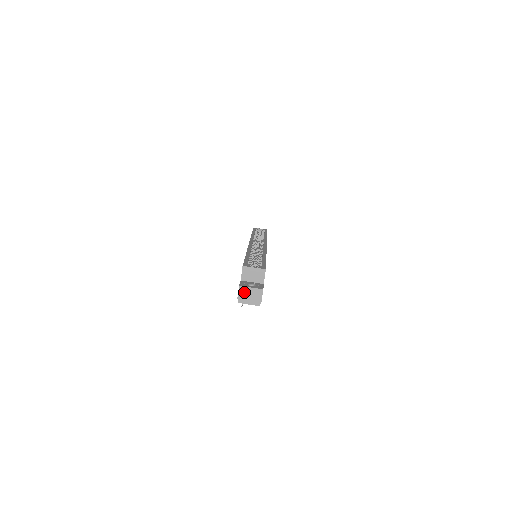
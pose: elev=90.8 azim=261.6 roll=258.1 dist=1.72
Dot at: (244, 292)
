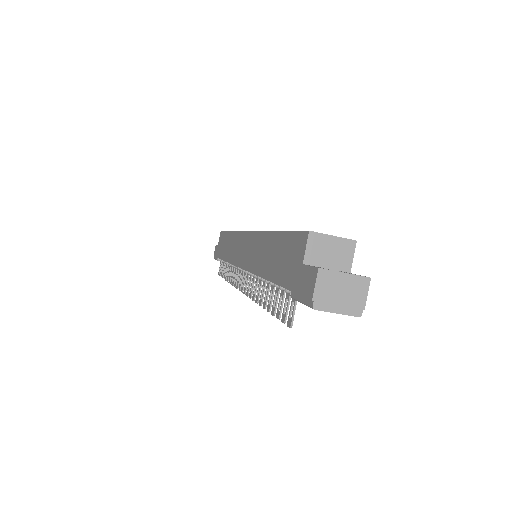
Dot at: (328, 283)
